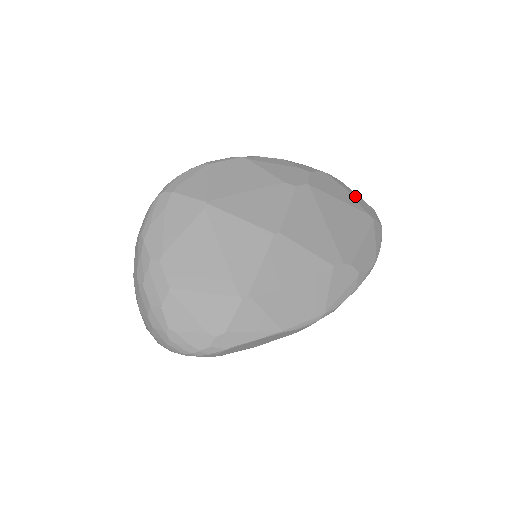
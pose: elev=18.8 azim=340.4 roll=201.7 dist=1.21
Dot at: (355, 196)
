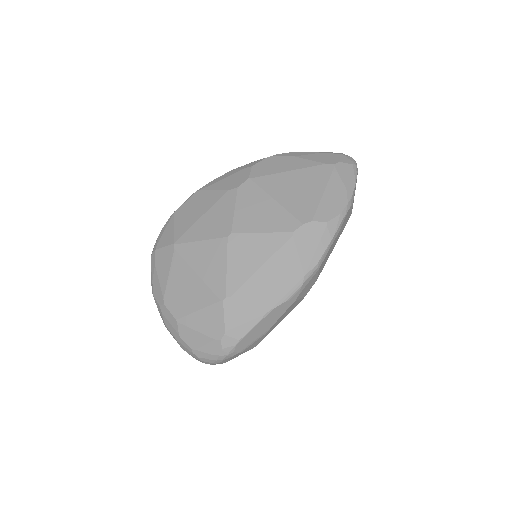
Dot at: (310, 156)
